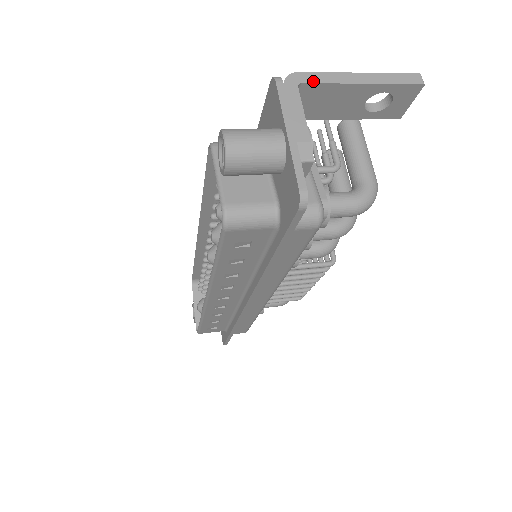
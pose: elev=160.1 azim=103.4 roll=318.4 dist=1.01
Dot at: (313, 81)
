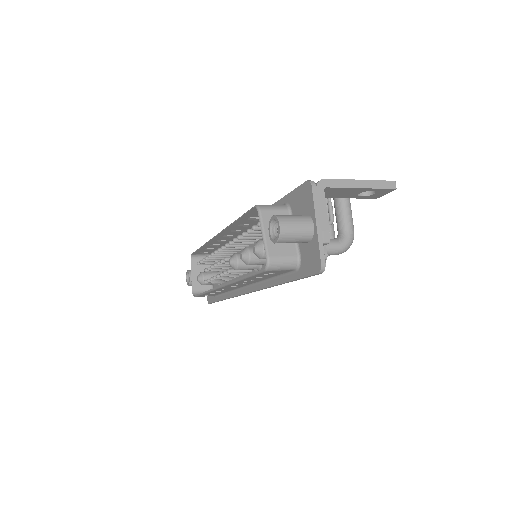
Dot at: (333, 186)
